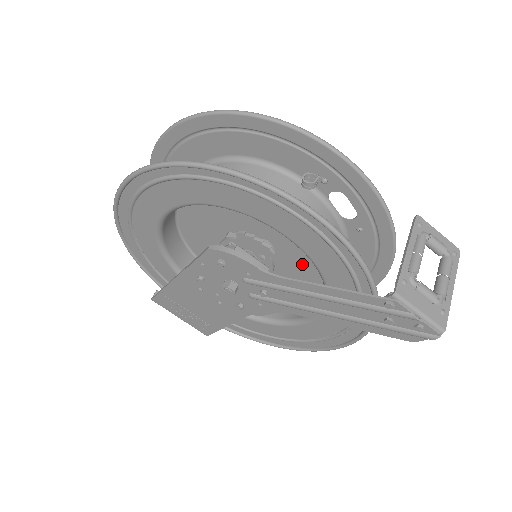
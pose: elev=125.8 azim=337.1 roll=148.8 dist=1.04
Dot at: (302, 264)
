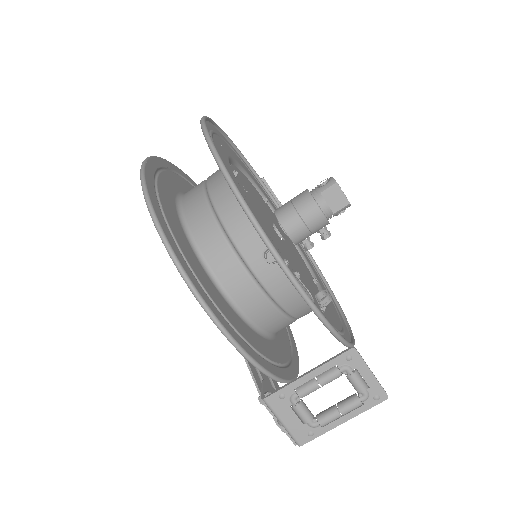
Dot at: occluded
